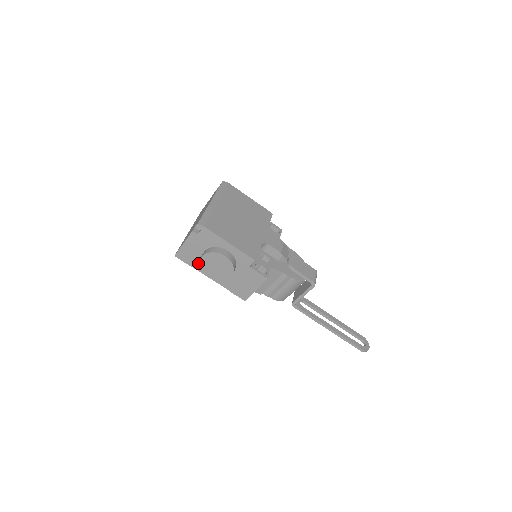
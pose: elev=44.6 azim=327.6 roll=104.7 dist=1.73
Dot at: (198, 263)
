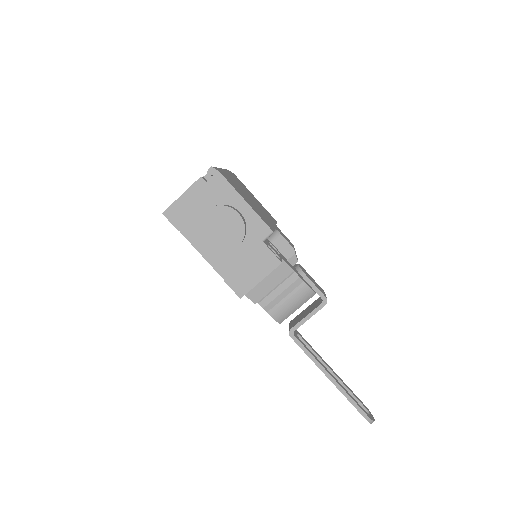
Dot at: (192, 228)
